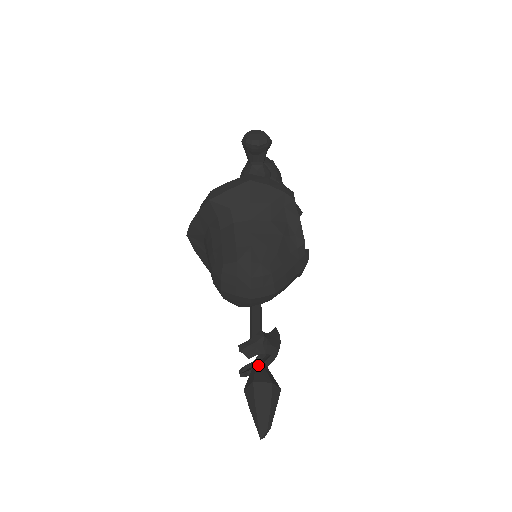
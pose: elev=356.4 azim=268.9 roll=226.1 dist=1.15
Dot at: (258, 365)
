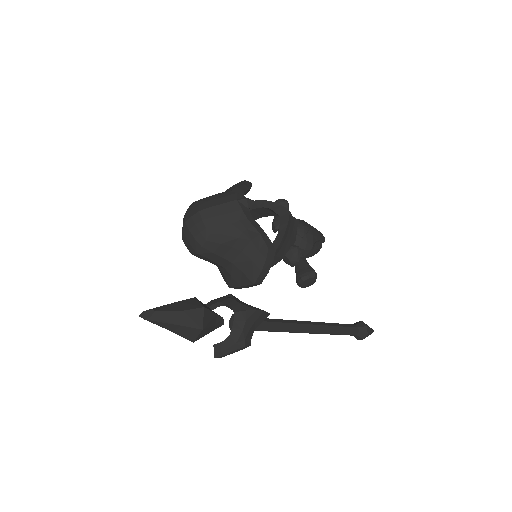
Dot at: occluded
